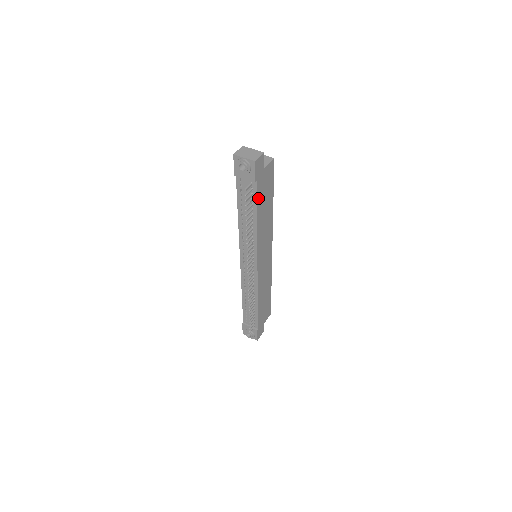
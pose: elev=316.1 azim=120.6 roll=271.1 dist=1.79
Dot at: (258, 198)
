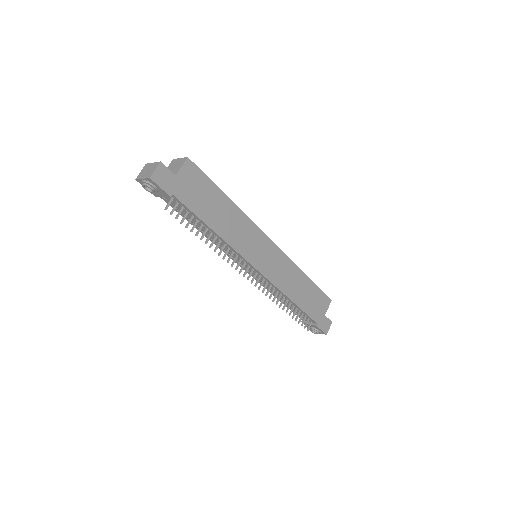
Dot at: (192, 207)
